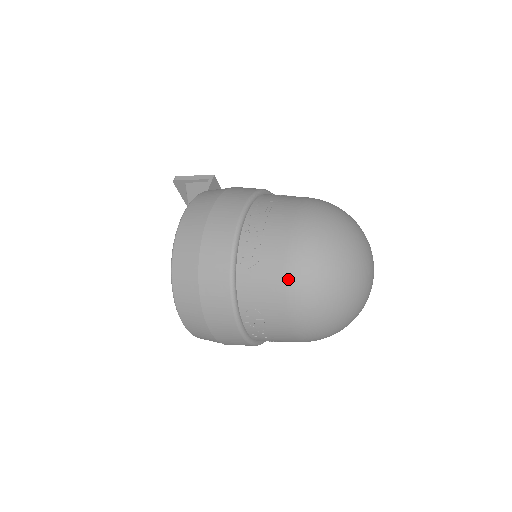
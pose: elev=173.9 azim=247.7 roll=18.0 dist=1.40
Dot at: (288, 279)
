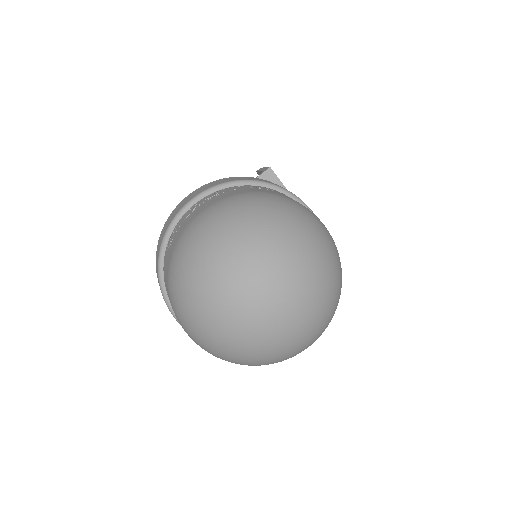
Dot at: (169, 267)
